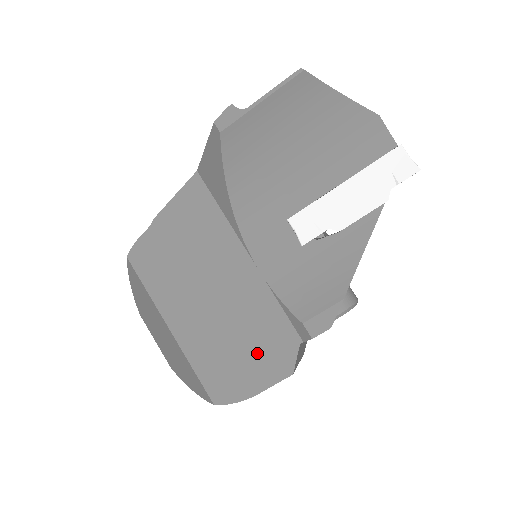
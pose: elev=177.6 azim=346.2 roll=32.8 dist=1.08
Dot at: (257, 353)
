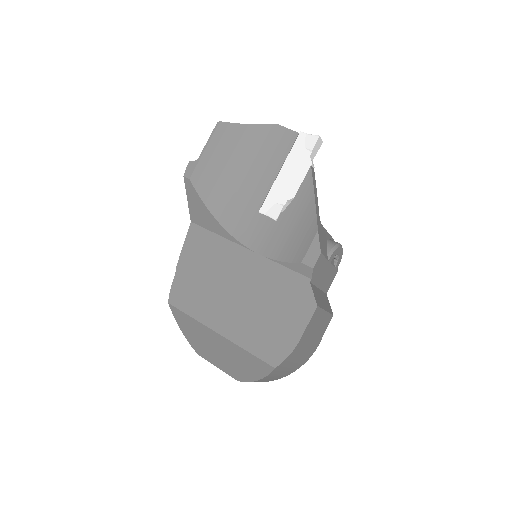
Dot at: (285, 308)
